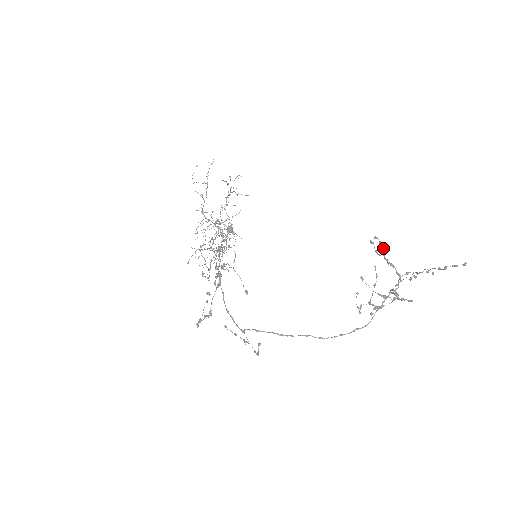
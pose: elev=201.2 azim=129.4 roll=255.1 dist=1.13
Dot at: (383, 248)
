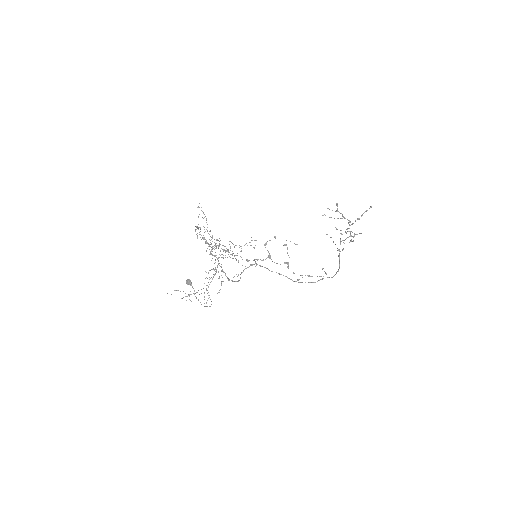
Dot at: (337, 209)
